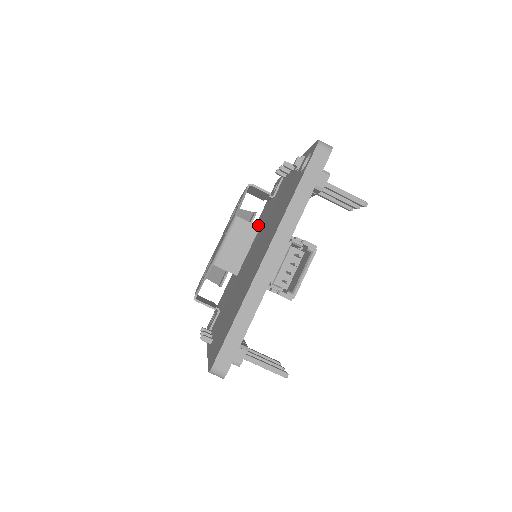
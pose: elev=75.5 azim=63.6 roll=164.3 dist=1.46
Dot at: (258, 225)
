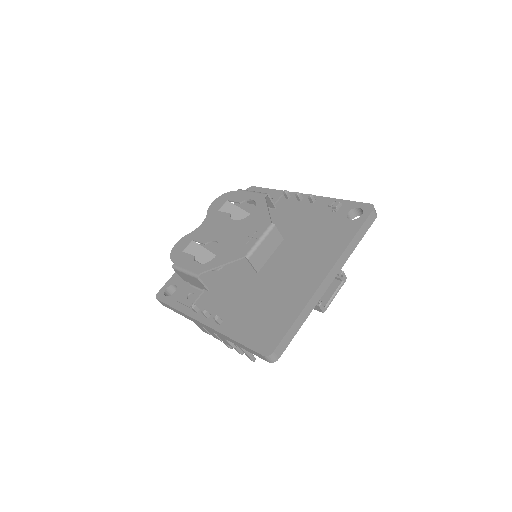
Dot at: occluded
